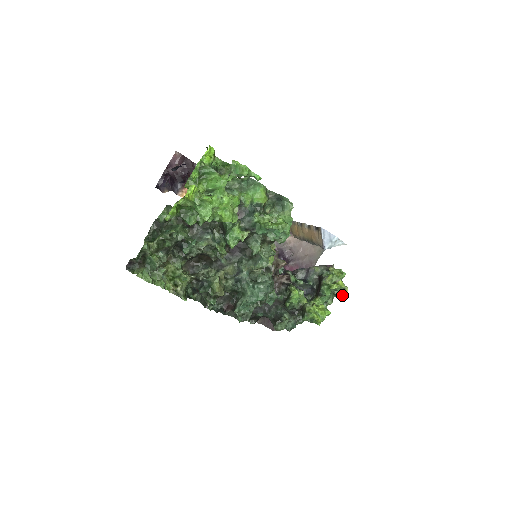
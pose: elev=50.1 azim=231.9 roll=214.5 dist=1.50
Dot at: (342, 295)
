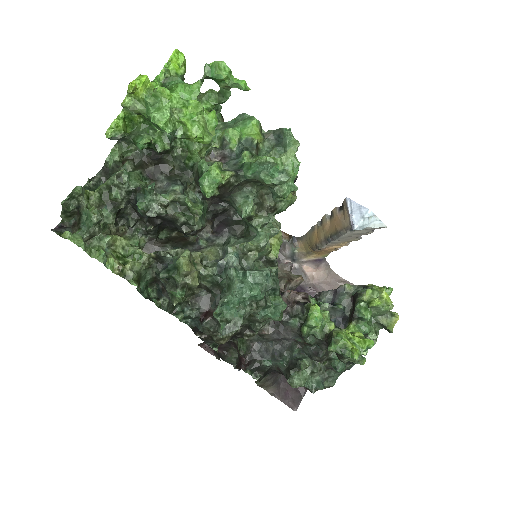
Dot at: (390, 324)
